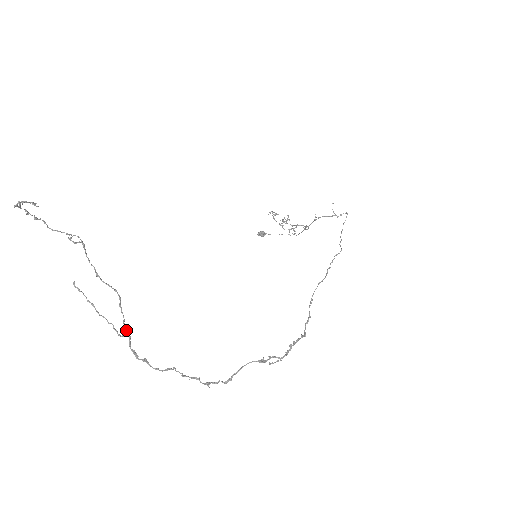
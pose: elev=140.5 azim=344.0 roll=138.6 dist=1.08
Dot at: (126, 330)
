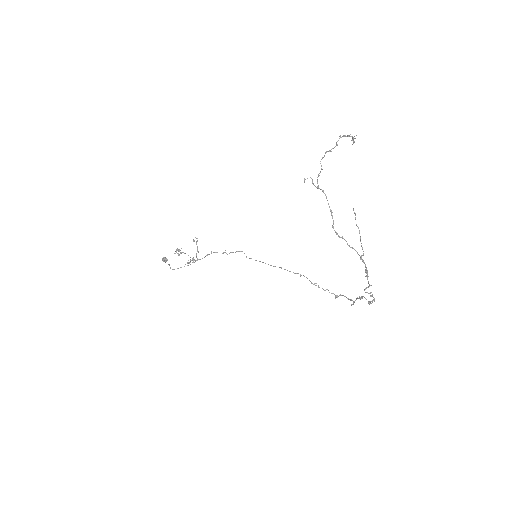
Dot at: occluded
